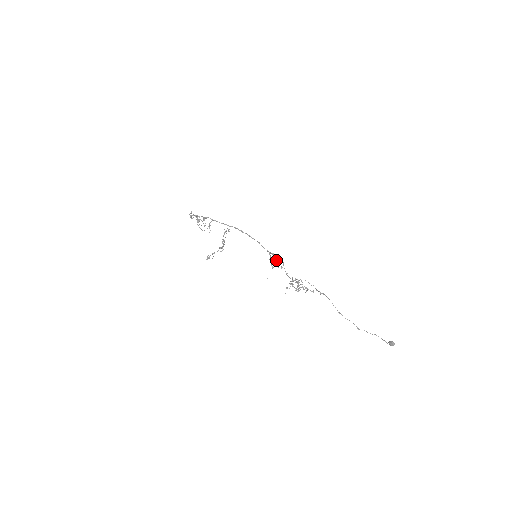
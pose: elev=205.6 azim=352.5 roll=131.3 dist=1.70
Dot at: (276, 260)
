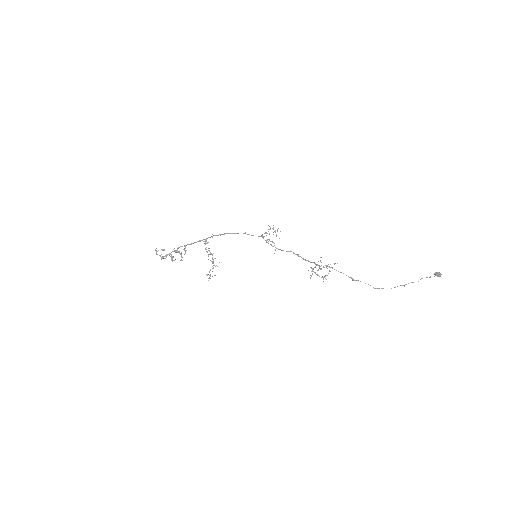
Dot at: occluded
